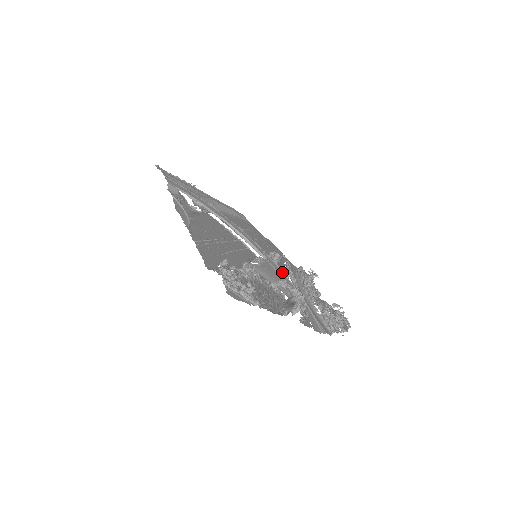
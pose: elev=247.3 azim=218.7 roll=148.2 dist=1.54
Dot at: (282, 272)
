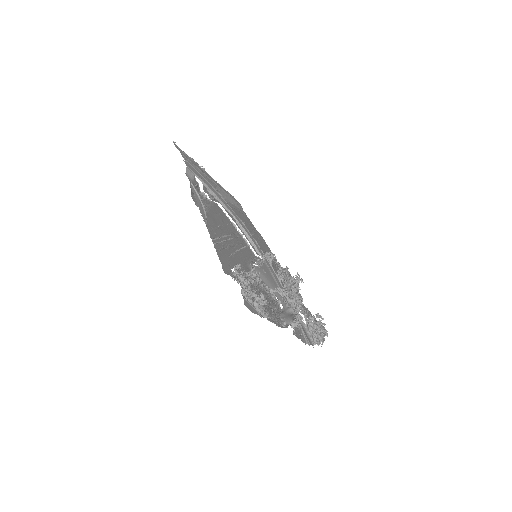
Dot at: (276, 275)
